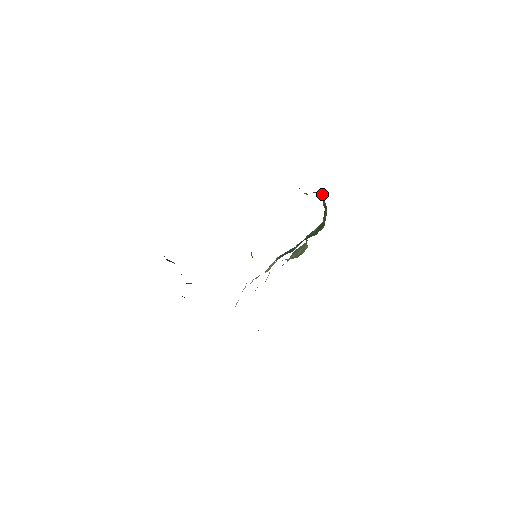
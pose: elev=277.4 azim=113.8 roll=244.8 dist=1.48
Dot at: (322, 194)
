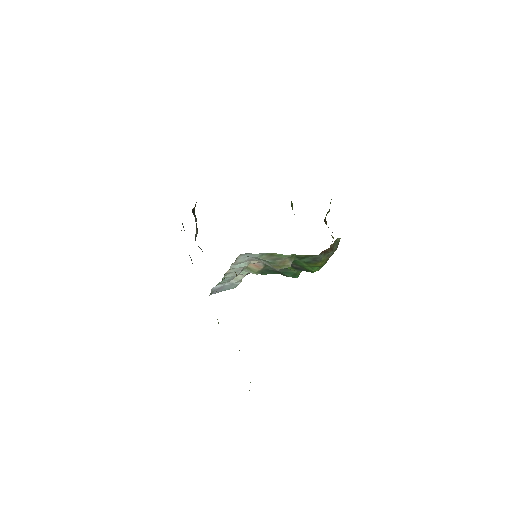
Dot at: (339, 238)
